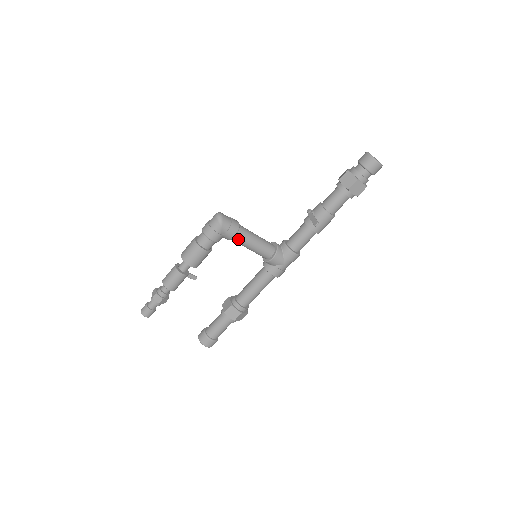
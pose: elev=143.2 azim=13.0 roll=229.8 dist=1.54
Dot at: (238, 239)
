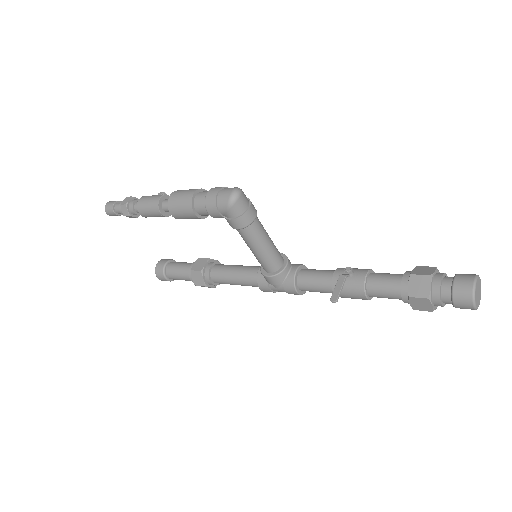
Dot at: (241, 233)
